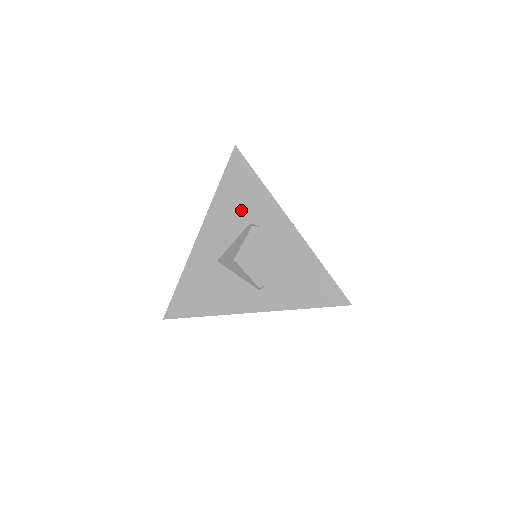
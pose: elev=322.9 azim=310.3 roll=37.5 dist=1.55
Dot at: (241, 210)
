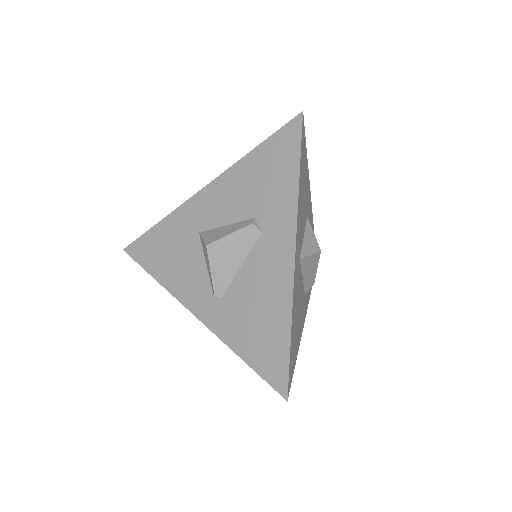
Dot at: (256, 195)
